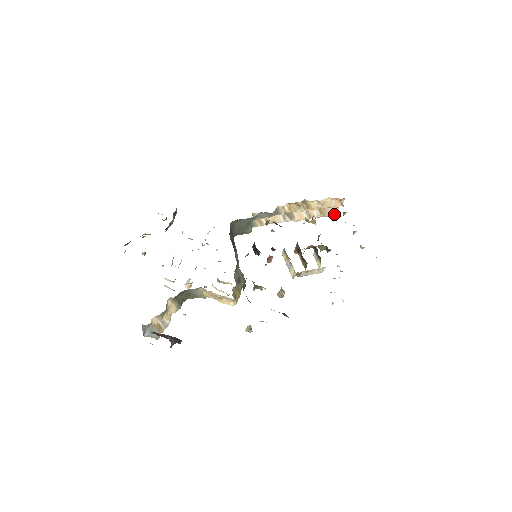
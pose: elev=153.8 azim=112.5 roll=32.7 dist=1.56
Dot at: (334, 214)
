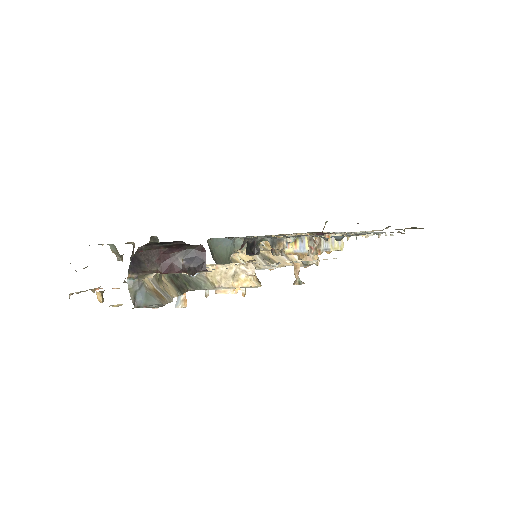
Dot at: (316, 259)
